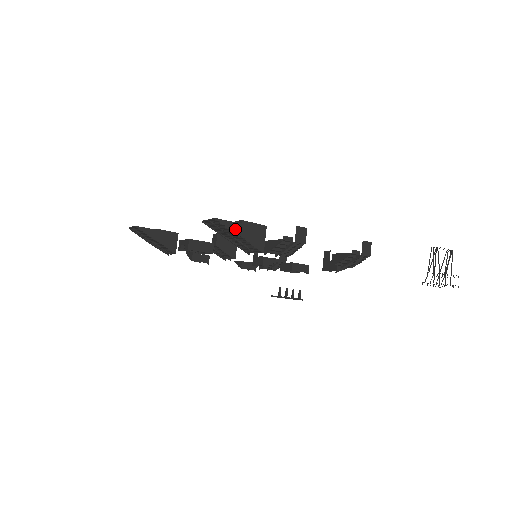
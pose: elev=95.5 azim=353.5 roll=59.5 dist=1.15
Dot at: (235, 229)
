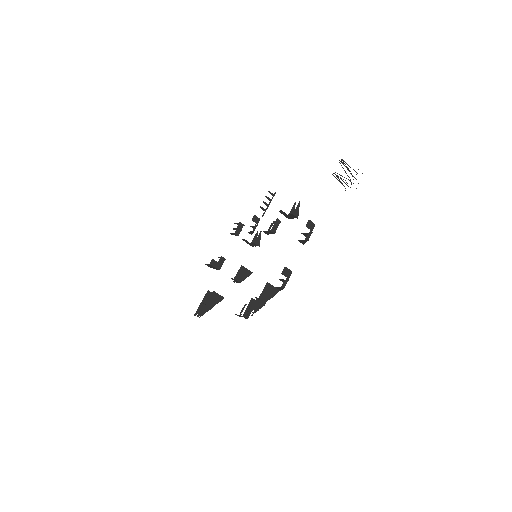
Dot at: (262, 304)
